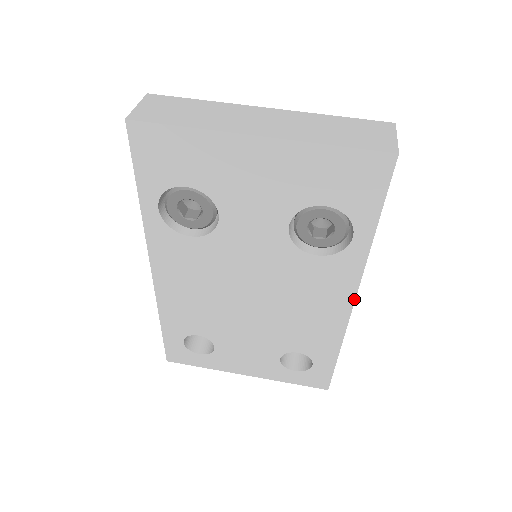
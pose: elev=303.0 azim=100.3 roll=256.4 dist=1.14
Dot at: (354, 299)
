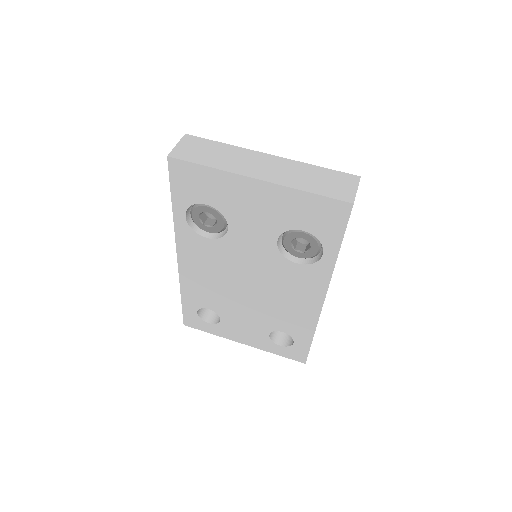
Dot at: (324, 298)
